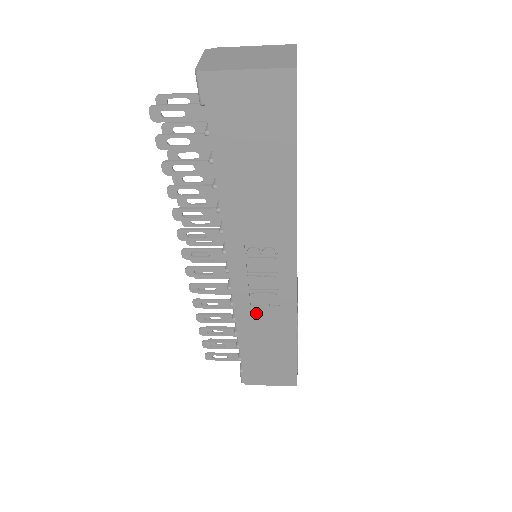
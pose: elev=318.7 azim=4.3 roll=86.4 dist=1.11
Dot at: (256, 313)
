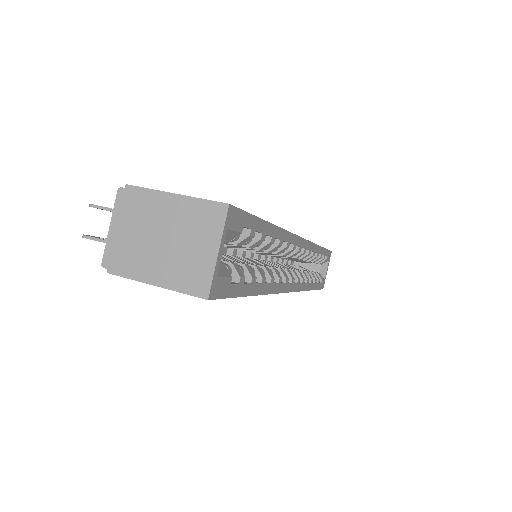
Dot at: occluded
